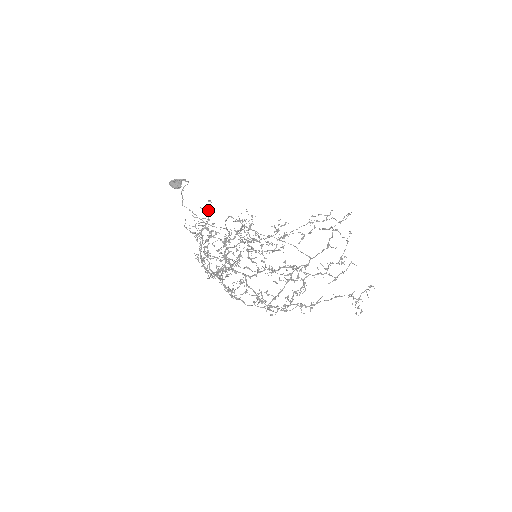
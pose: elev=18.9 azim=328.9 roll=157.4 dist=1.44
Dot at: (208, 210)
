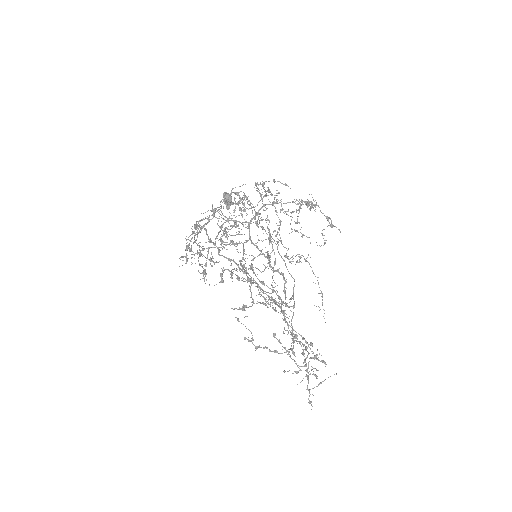
Dot at: occluded
